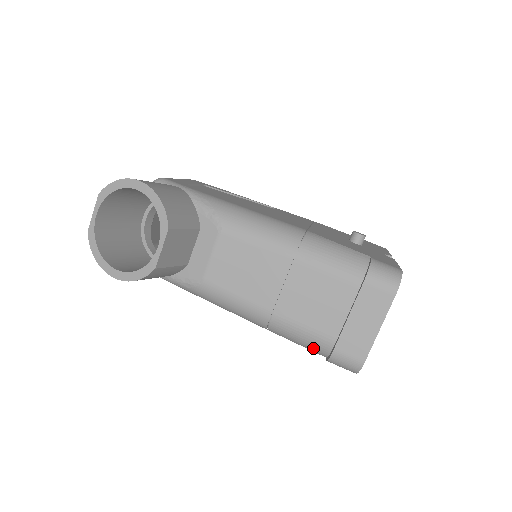
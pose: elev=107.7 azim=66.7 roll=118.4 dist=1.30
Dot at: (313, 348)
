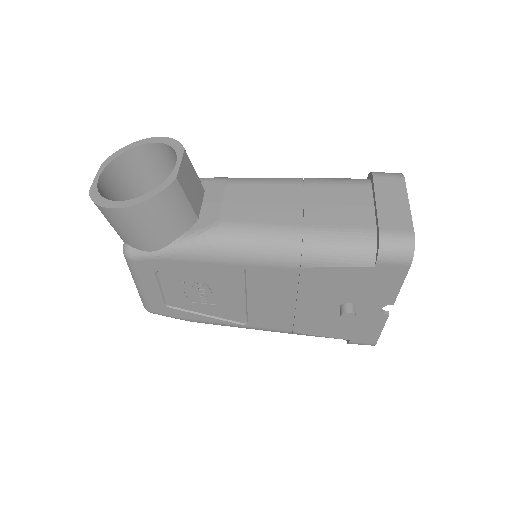
Dot at: (357, 252)
